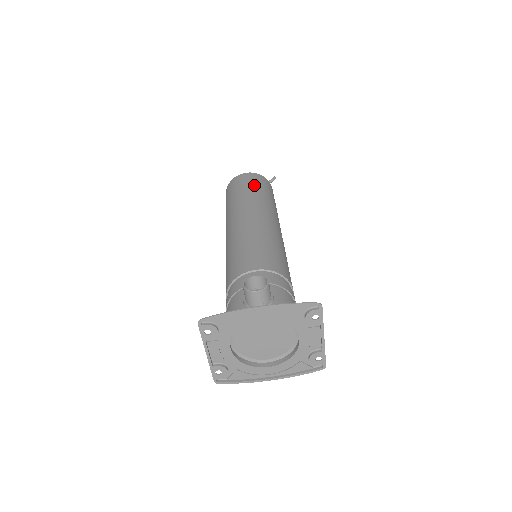
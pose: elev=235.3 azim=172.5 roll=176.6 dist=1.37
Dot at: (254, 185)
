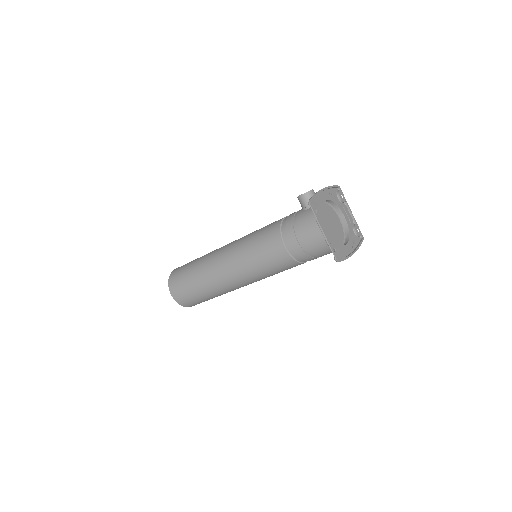
Dot at: occluded
